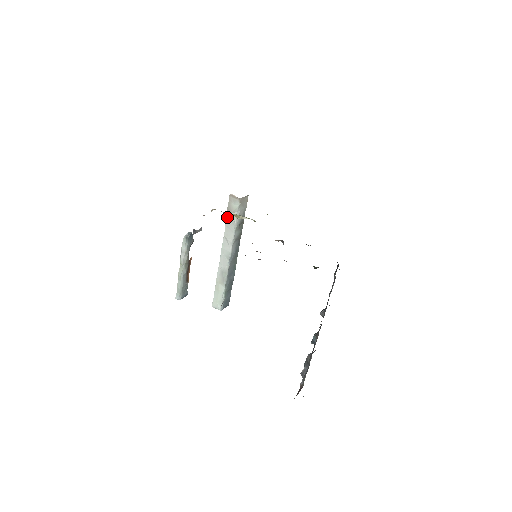
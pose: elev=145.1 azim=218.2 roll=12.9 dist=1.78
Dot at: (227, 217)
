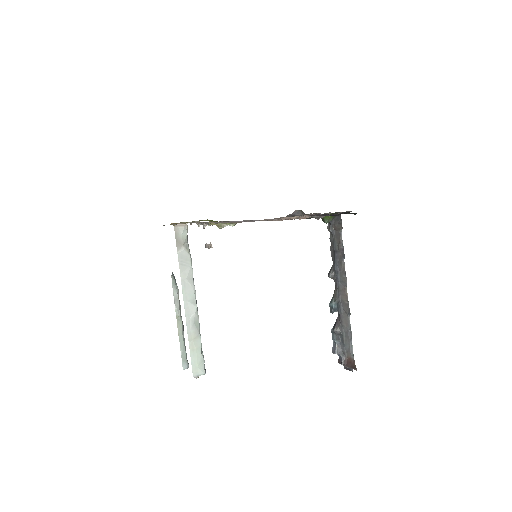
Dot at: (178, 253)
